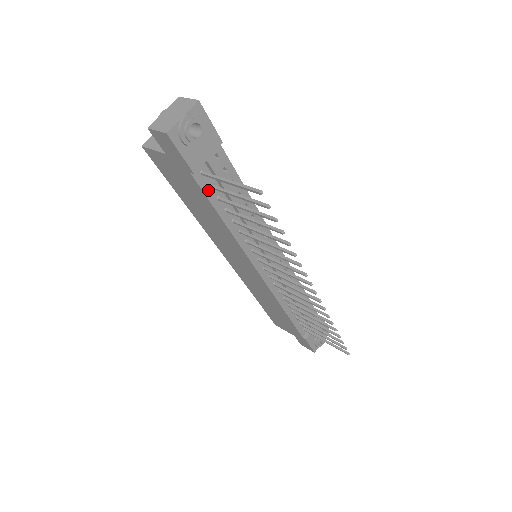
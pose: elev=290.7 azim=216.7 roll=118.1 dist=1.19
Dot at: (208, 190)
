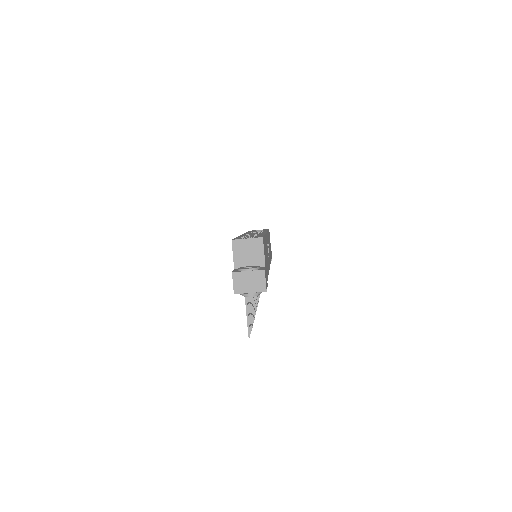
Dot at: occluded
